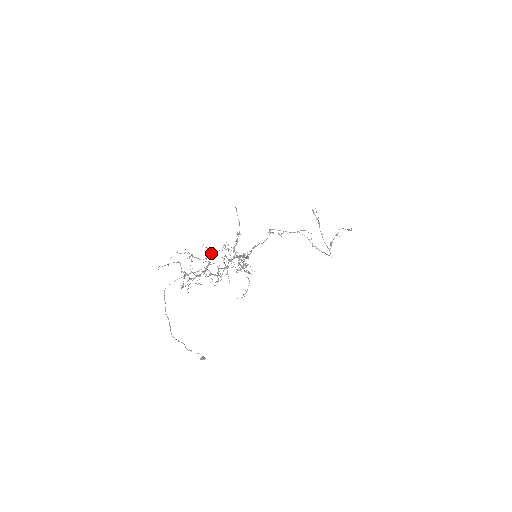
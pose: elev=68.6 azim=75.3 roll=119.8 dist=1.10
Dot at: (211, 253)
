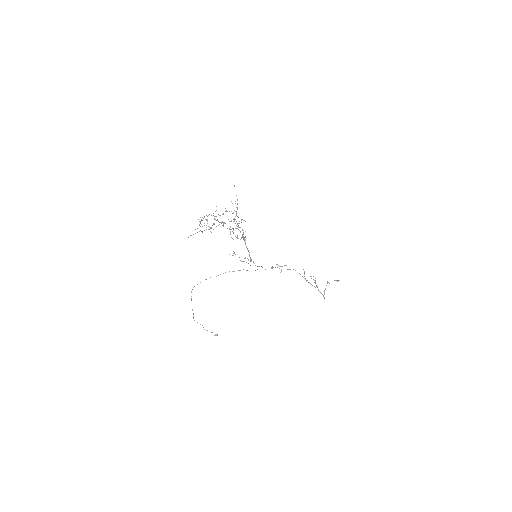
Dot at: occluded
